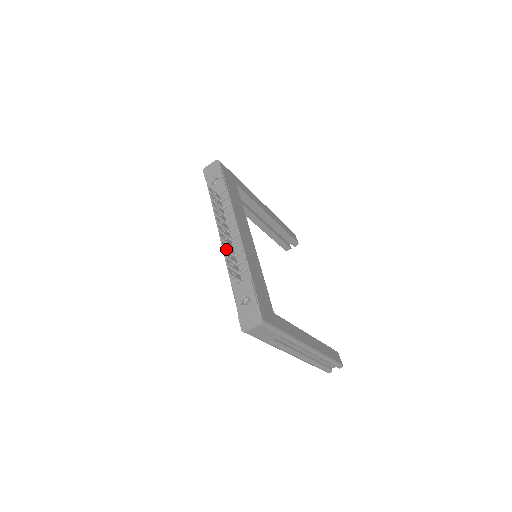
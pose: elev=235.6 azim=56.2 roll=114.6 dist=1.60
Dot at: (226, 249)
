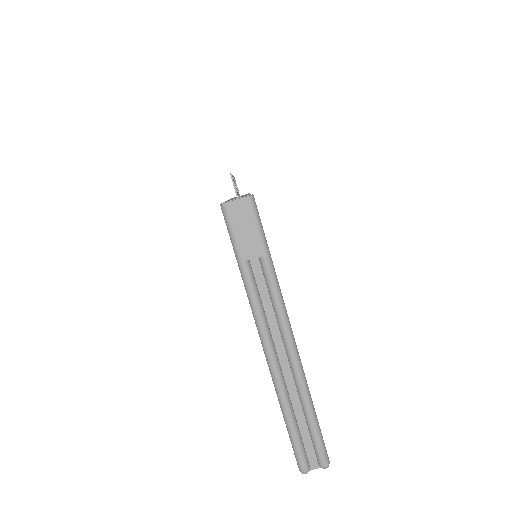
Dot at: occluded
